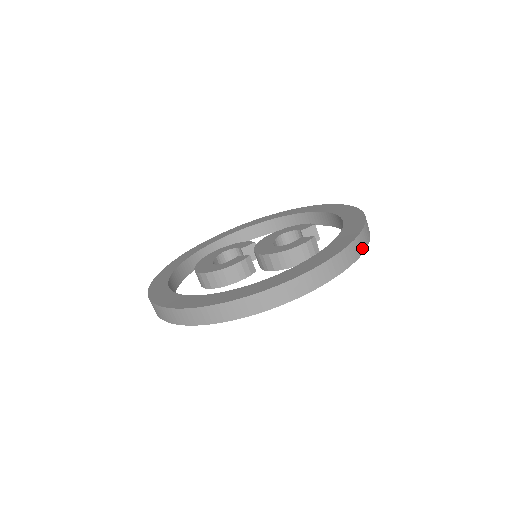
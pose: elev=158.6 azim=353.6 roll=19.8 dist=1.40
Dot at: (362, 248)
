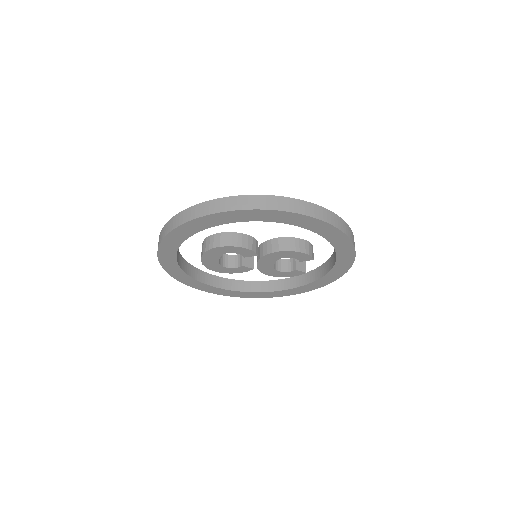
Dot at: occluded
